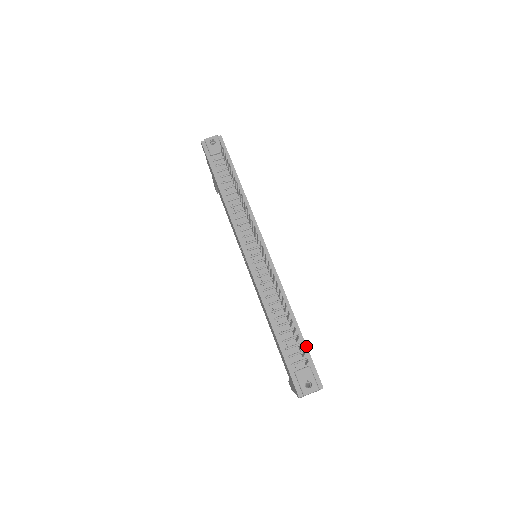
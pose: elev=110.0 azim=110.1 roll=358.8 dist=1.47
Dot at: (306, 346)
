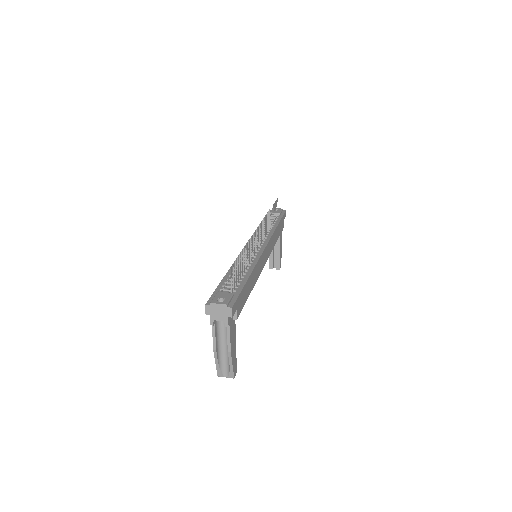
Dot at: (243, 287)
